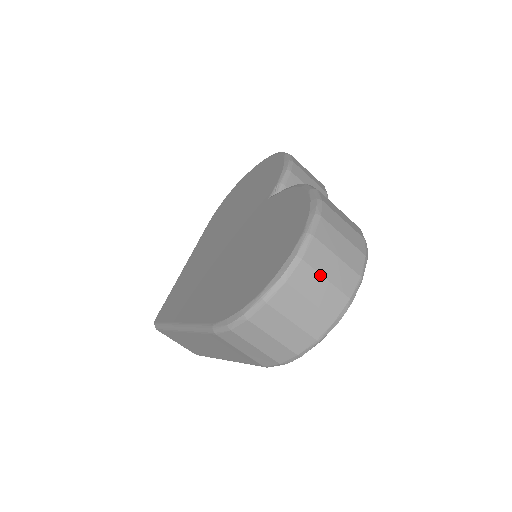
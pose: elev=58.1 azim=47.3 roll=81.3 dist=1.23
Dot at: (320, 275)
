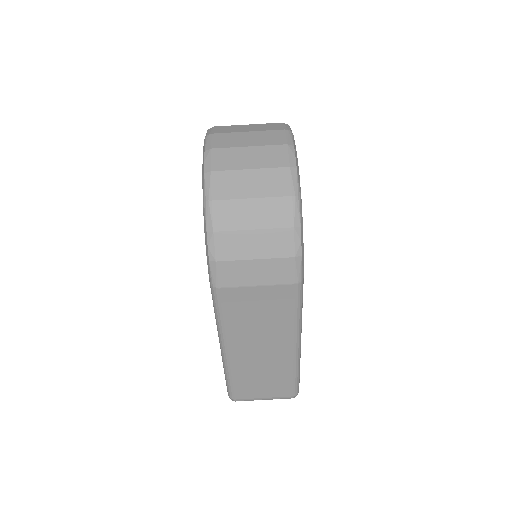
Dot at: (239, 148)
